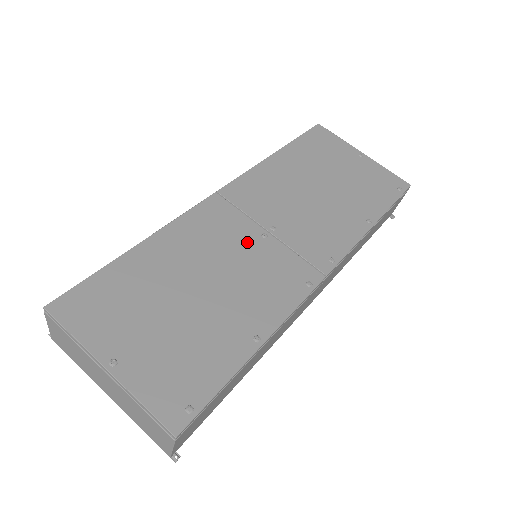
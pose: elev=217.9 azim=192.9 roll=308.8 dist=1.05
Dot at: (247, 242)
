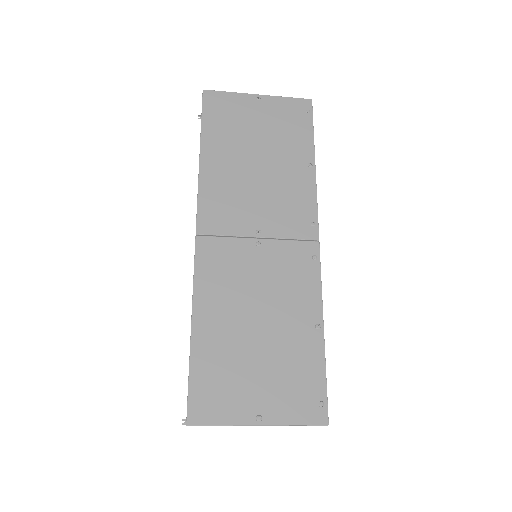
Dot at: (253, 260)
